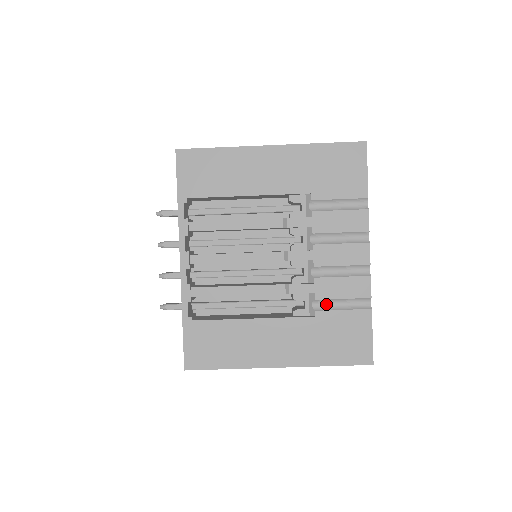
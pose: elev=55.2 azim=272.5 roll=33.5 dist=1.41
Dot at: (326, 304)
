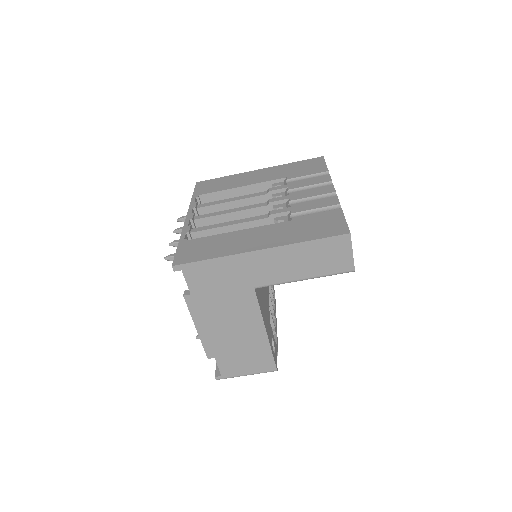
Dot at: (302, 215)
